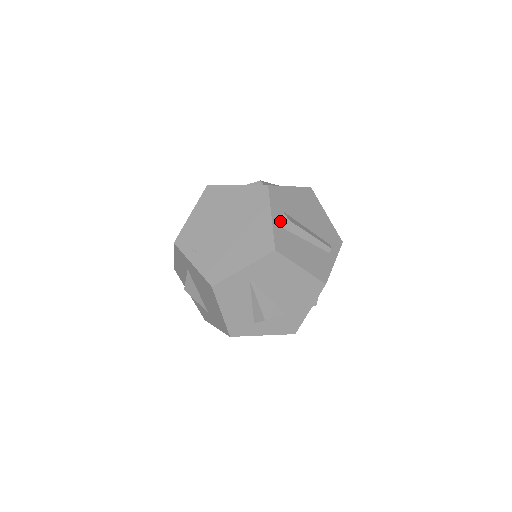
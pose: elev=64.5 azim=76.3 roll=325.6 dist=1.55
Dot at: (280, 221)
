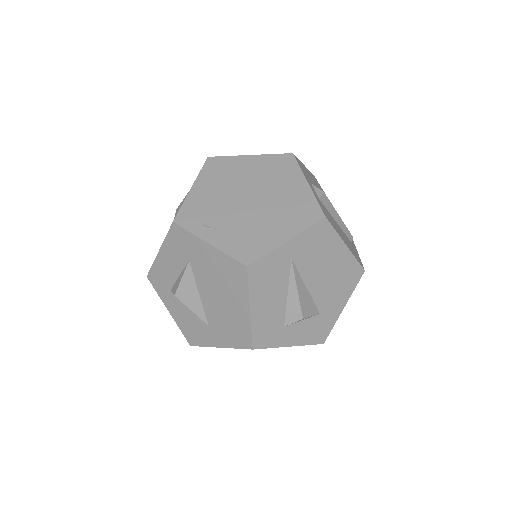
Dot at: (314, 191)
